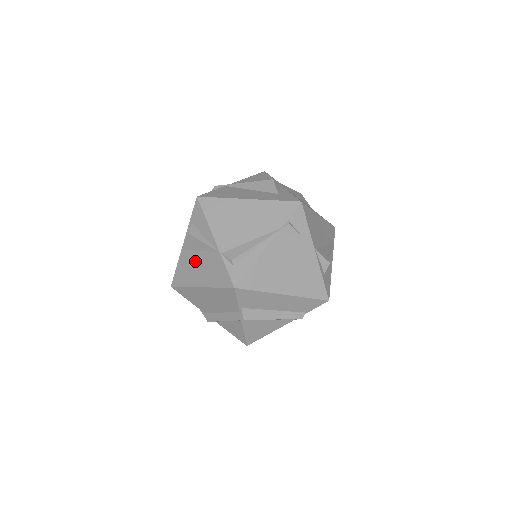
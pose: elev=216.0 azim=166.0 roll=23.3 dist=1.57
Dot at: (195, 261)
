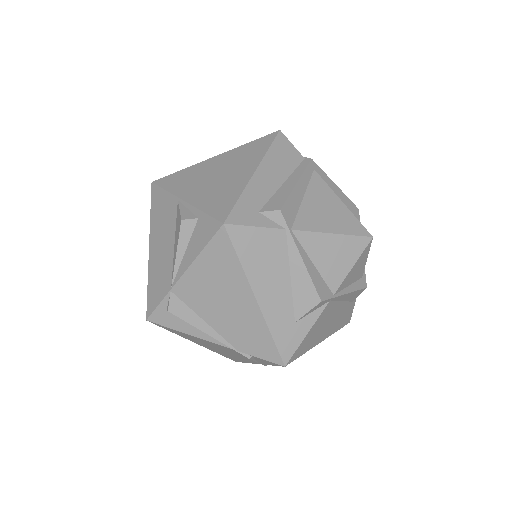
Dot at: (167, 234)
